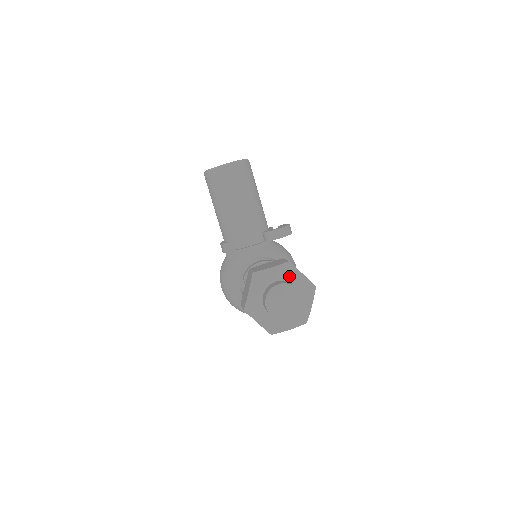
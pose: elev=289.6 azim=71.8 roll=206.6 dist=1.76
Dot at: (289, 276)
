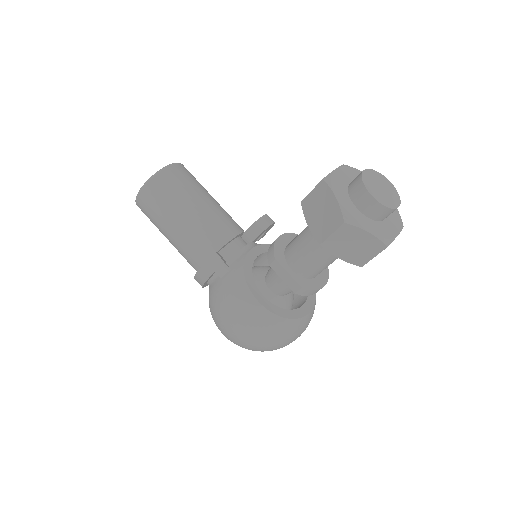
Dot at: (356, 176)
